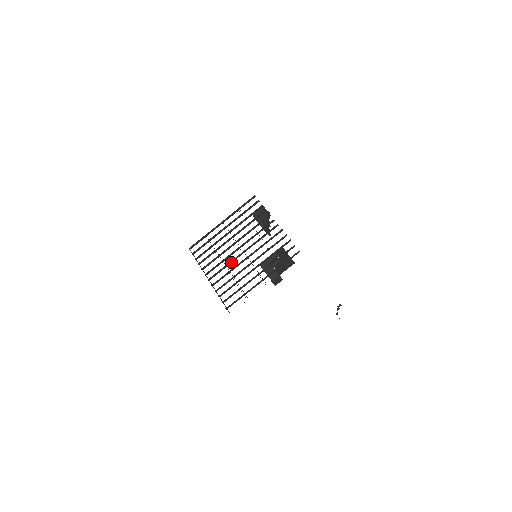
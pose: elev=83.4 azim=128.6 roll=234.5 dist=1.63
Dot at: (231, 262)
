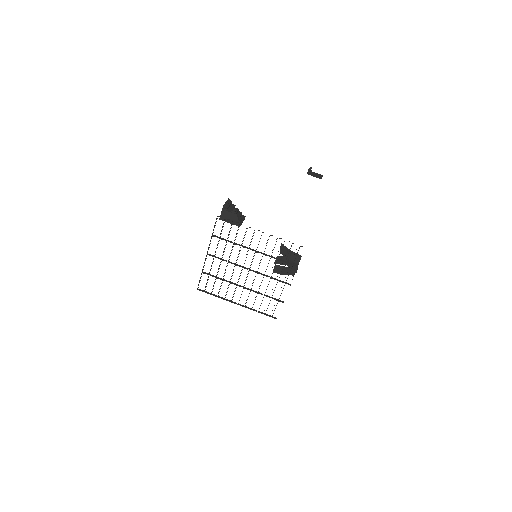
Dot at: occluded
